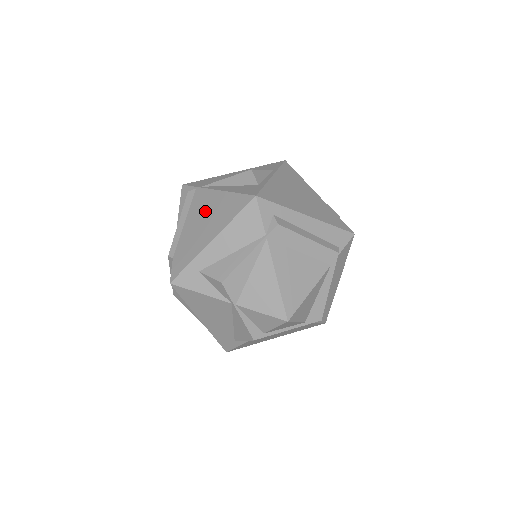
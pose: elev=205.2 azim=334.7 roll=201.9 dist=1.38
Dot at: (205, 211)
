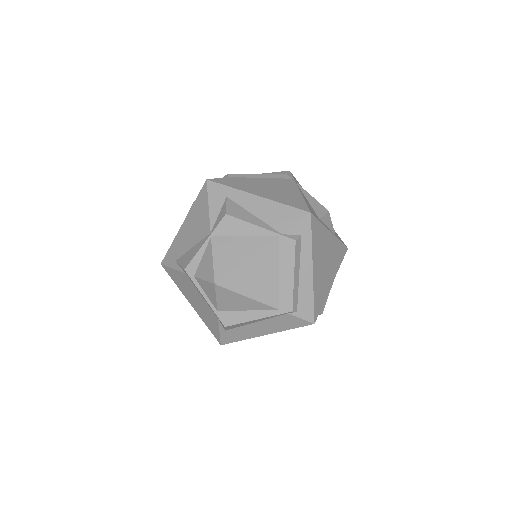
Dot at: (278, 187)
